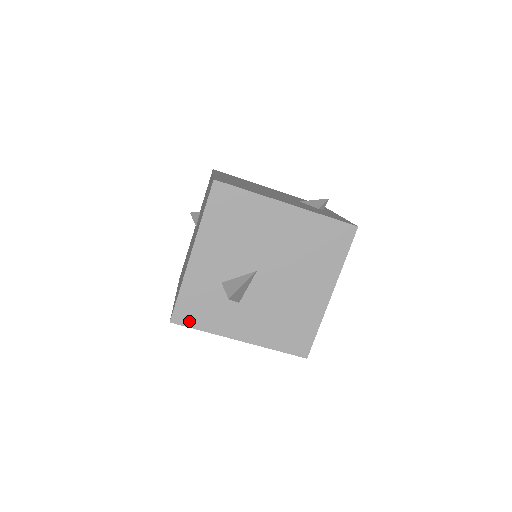
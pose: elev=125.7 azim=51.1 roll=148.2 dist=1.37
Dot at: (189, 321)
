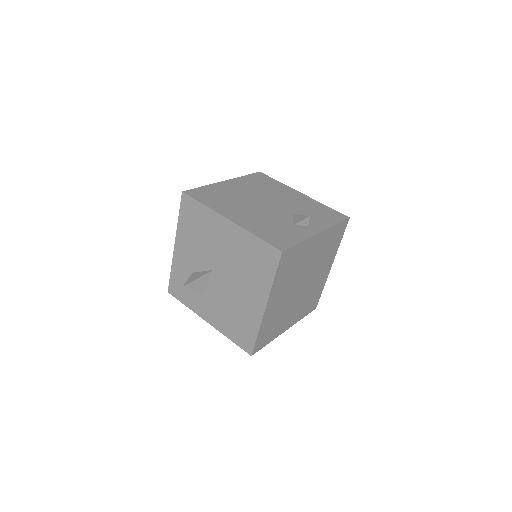
Dot at: (177, 295)
